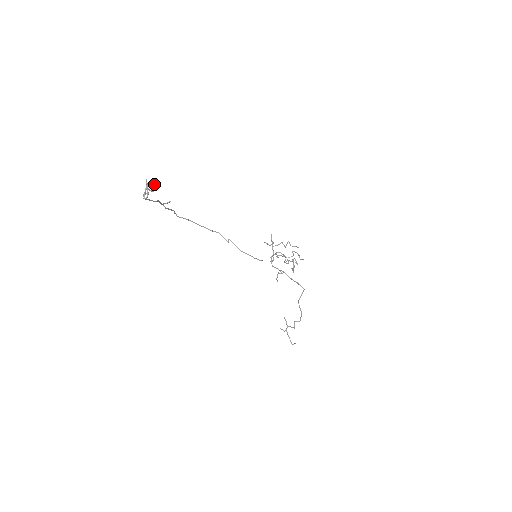
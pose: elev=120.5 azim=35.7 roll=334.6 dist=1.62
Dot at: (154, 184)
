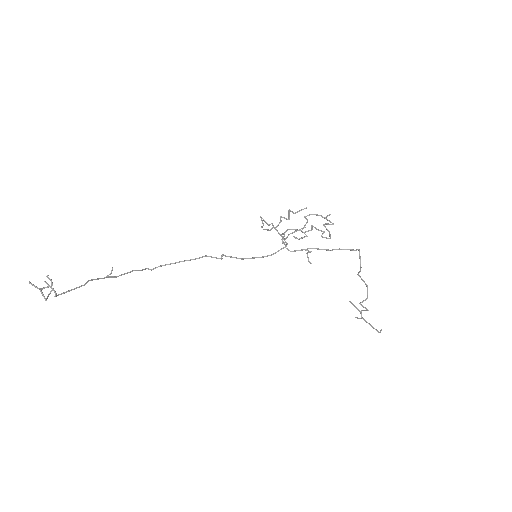
Dot at: (48, 278)
